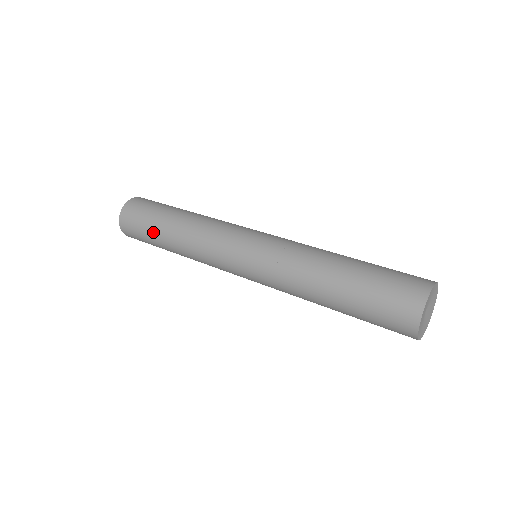
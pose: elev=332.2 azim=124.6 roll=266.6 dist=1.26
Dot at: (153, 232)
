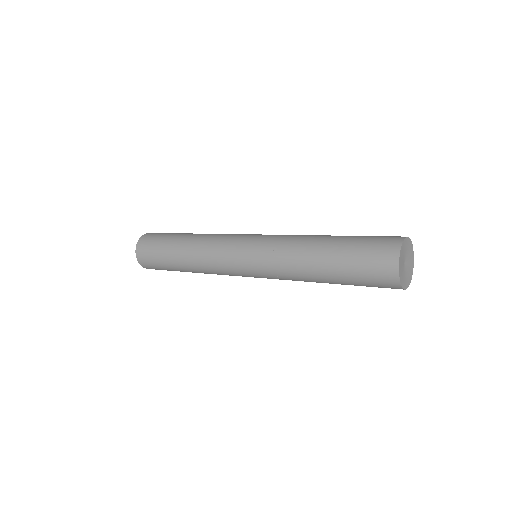
Dot at: (166, 255)
